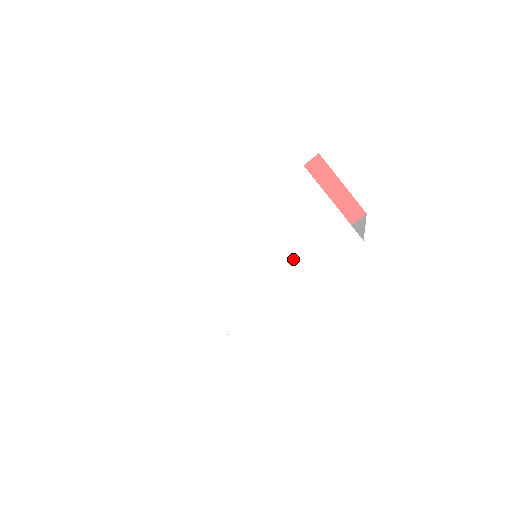
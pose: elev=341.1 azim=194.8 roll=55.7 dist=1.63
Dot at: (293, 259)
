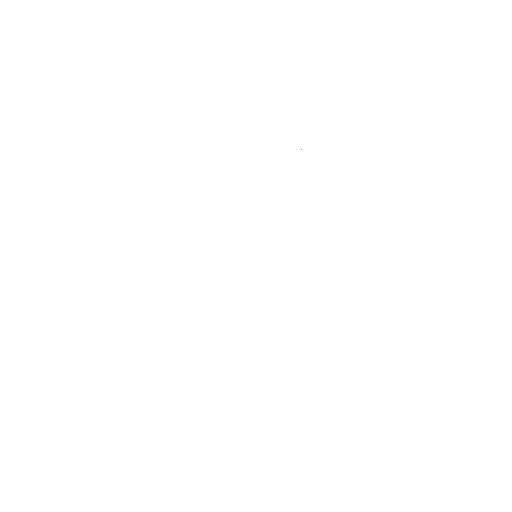
Dot at: (279, 214)
